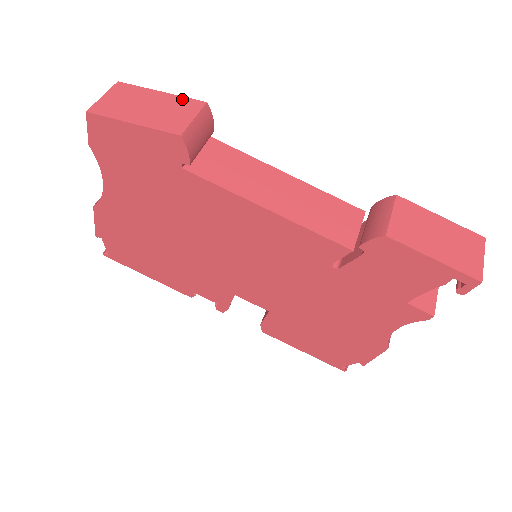
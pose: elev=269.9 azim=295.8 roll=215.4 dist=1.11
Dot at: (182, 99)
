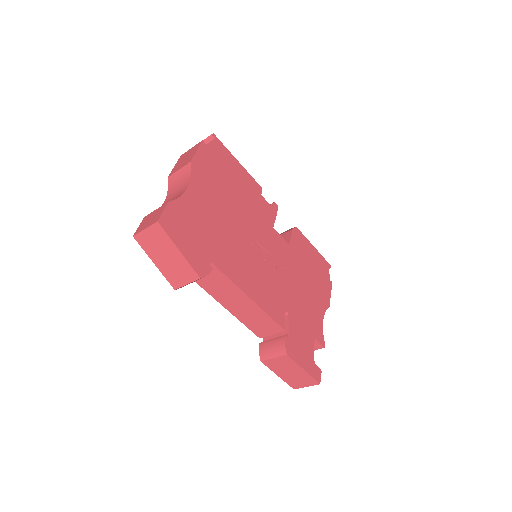
Dot at: (188, 266)
